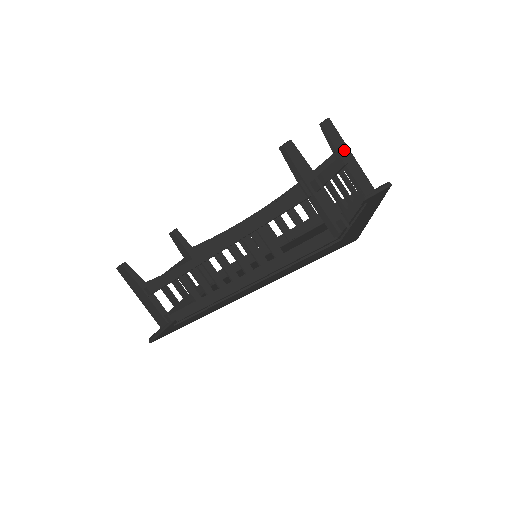
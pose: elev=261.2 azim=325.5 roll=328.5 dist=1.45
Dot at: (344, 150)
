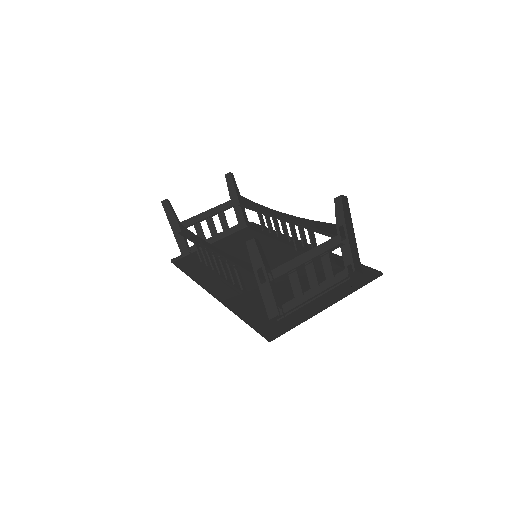
Dot at: (350, 228)
